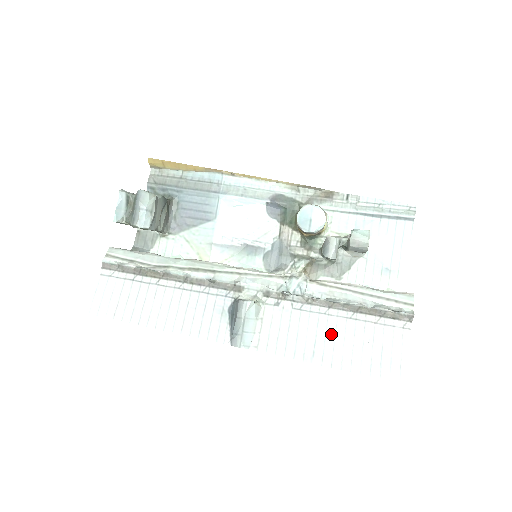
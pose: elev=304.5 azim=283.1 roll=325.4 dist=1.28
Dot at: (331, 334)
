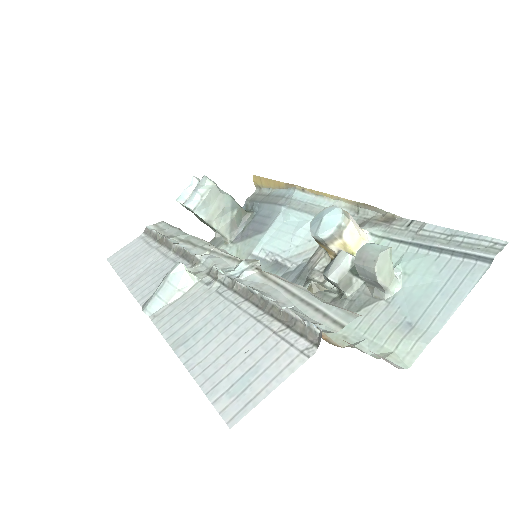
Dot at: (220, 328)
